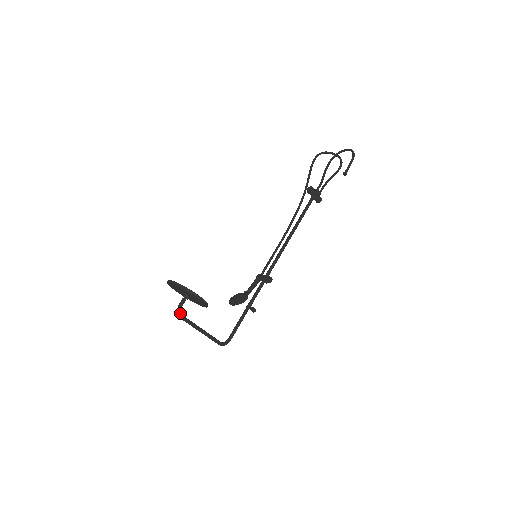
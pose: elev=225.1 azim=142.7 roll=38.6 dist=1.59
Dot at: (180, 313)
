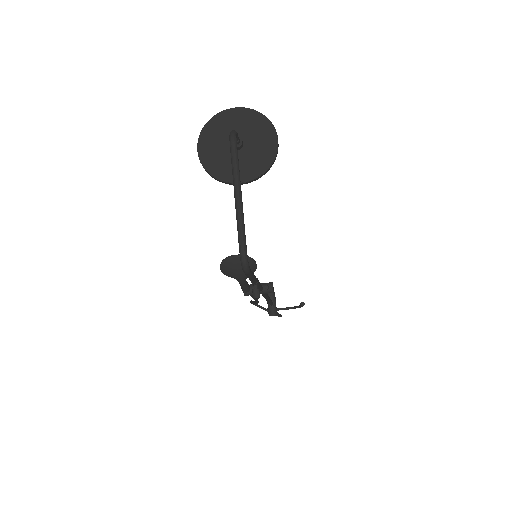
Dot at: (236, 135)
